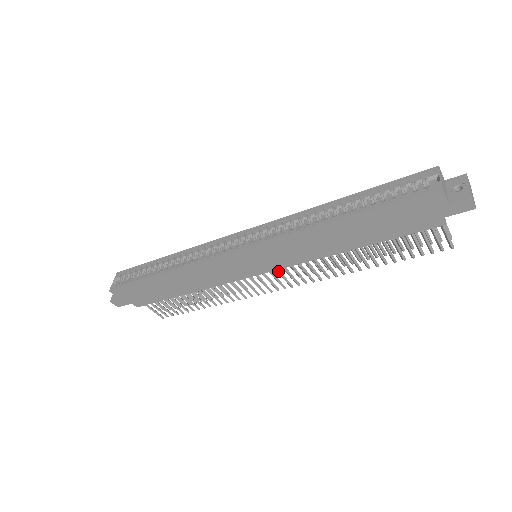
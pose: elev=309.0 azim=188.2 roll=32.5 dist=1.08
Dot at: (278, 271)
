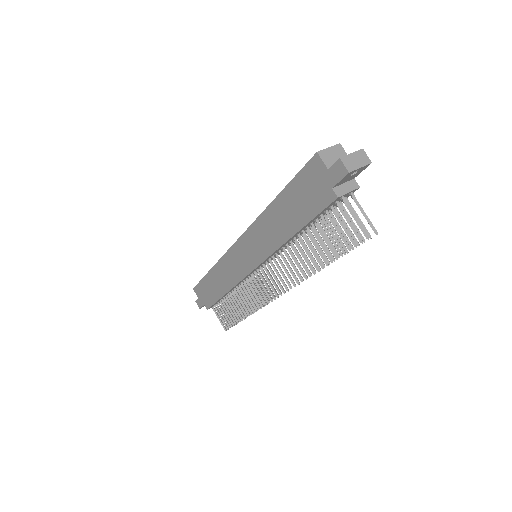
Dot at: (267, 272)
